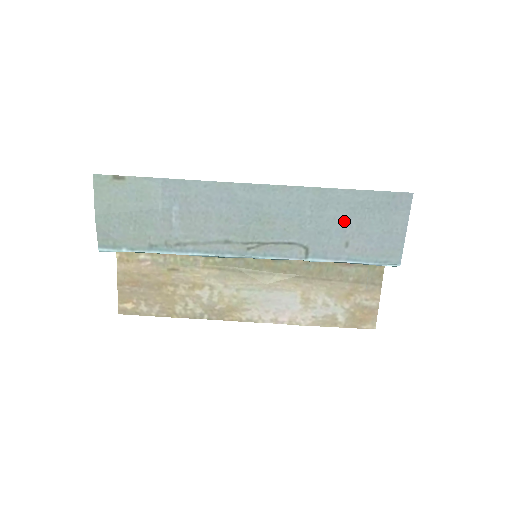
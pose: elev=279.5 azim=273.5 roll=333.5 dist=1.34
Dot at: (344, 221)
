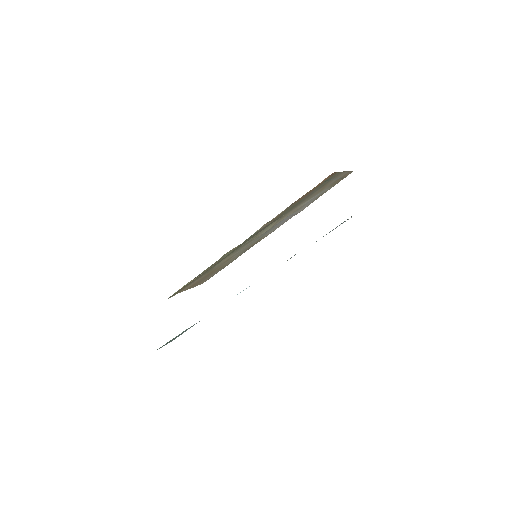
Dot at: occluded
